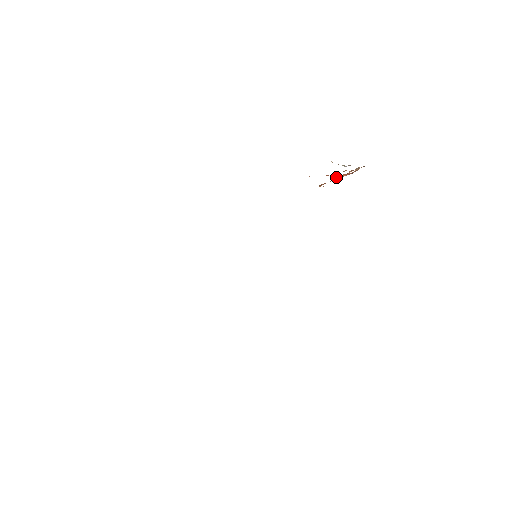
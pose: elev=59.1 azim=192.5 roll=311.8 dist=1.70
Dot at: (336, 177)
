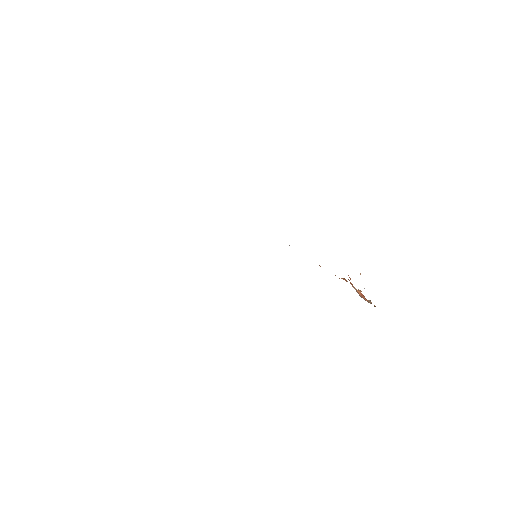
Dot at: occluded
